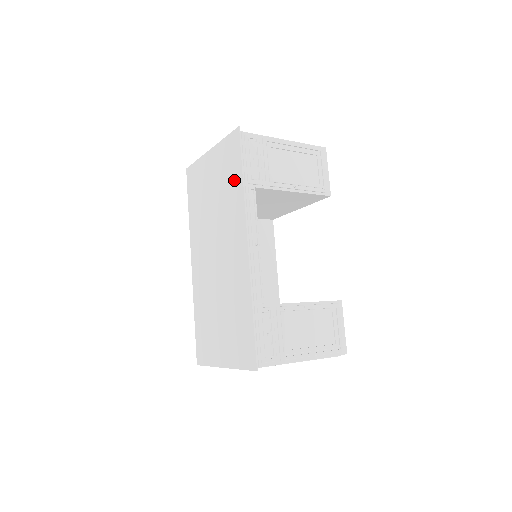
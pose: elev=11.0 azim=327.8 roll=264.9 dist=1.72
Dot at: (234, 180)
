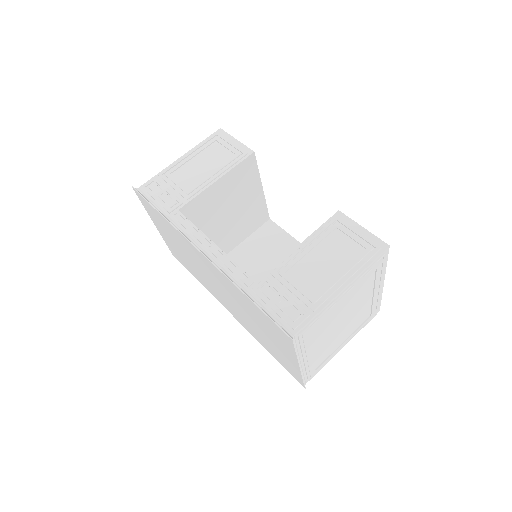
Dot at: (164, 223)
